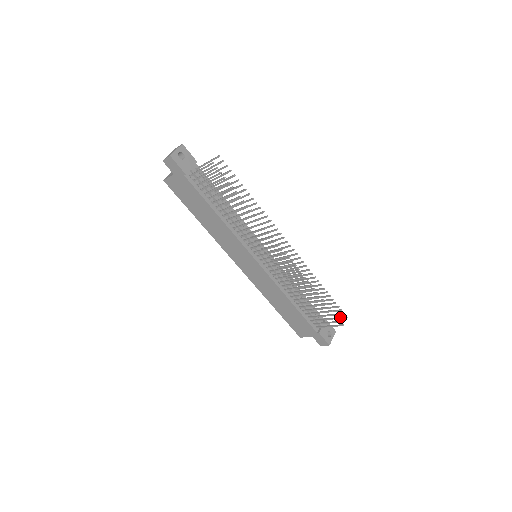
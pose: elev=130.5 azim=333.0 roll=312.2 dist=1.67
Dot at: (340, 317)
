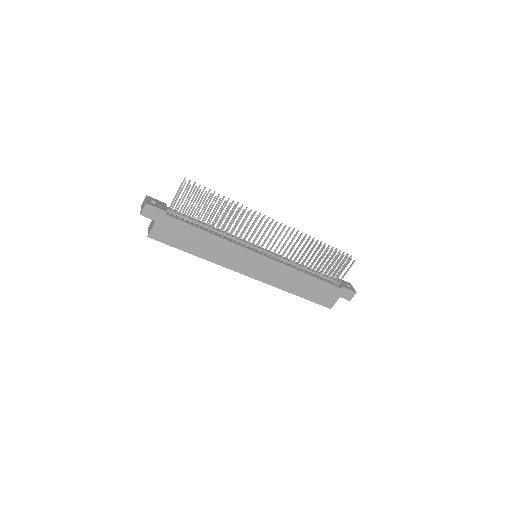
Dot at: (347, 261)
